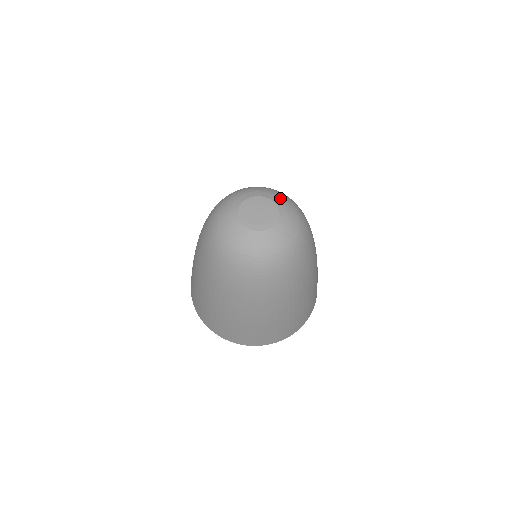
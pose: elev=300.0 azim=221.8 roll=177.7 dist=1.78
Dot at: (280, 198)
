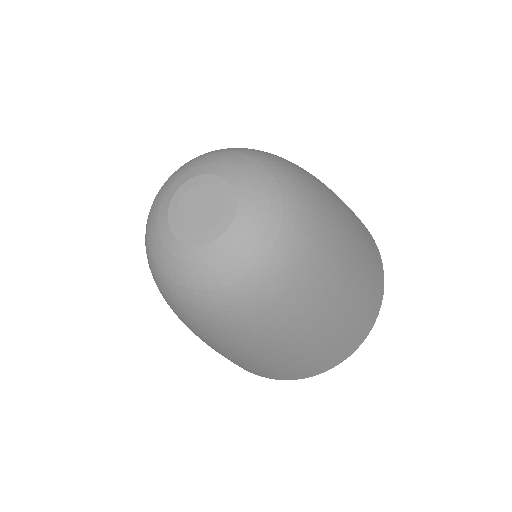
Dot at: (242, 169)
